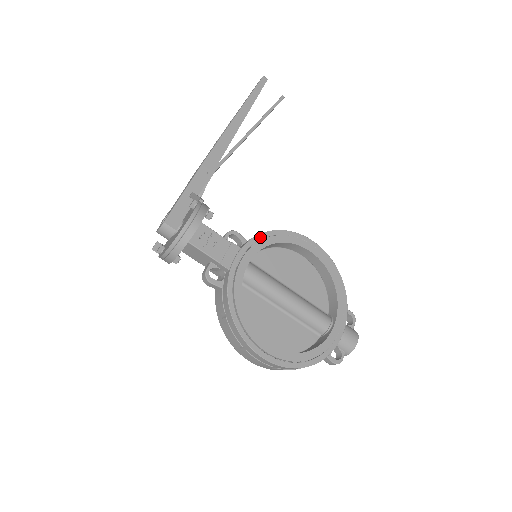
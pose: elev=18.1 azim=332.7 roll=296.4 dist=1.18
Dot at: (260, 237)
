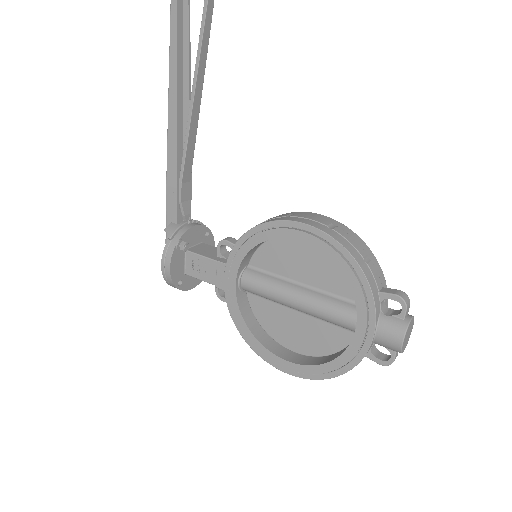
Dot at: (238, 245)
